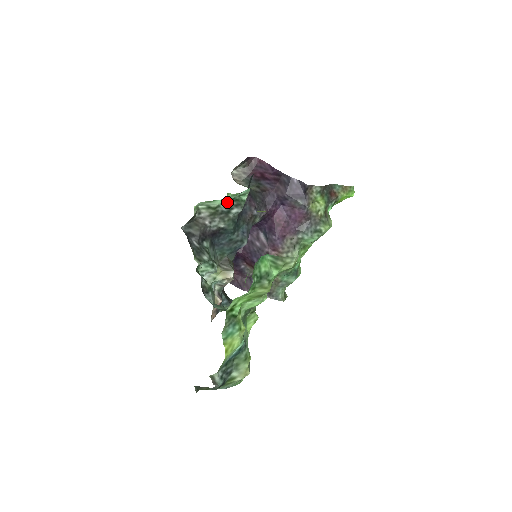
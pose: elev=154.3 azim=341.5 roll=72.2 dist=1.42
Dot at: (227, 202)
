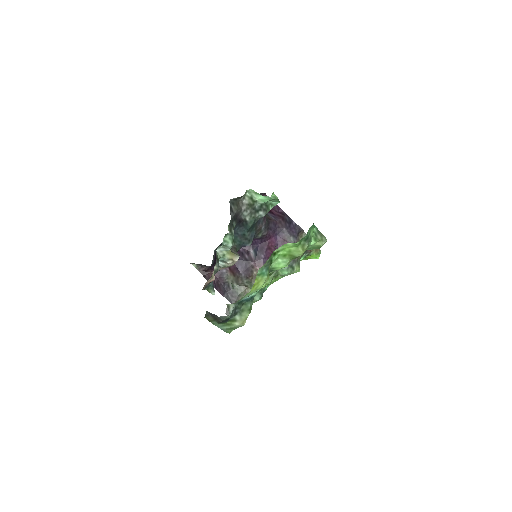
Dot at: (264, 201)
